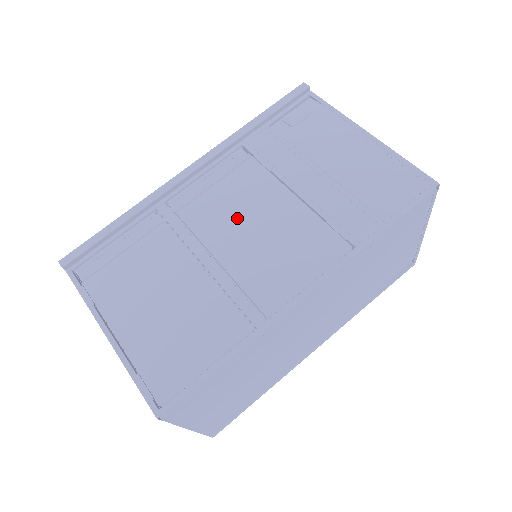
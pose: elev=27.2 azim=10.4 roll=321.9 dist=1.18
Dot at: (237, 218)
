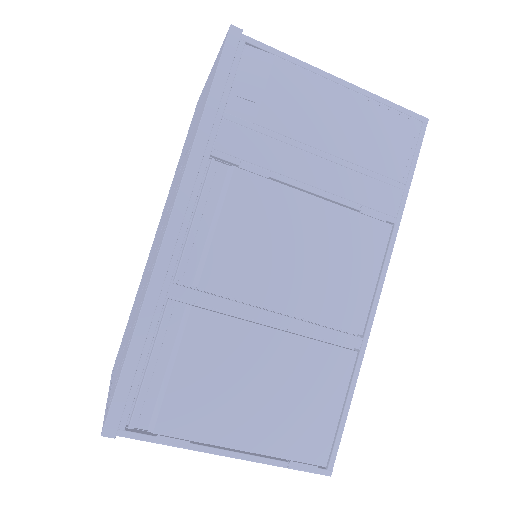
Dot at: (272, 255)
